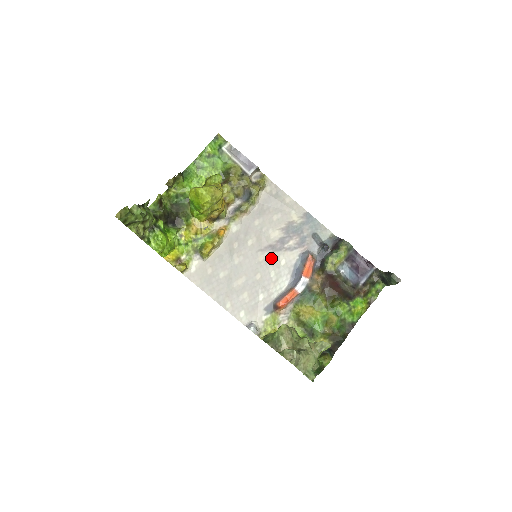
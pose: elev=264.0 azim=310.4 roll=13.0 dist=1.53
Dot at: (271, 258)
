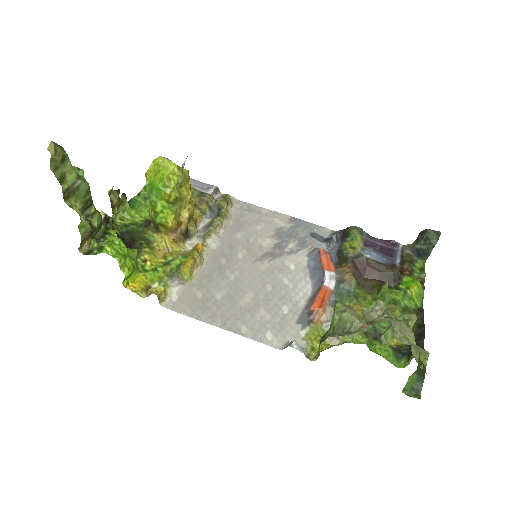
Dot at: (275, 265)
